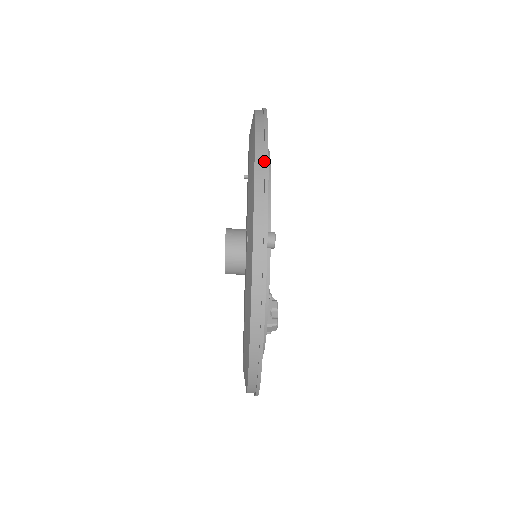
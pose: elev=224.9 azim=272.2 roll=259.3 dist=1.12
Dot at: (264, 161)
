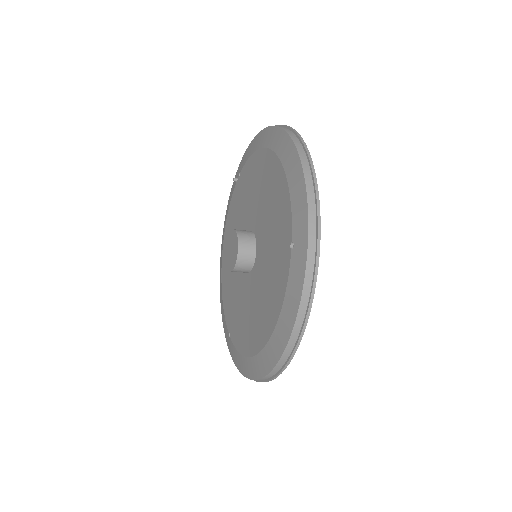
Dot at: (312, 179)
